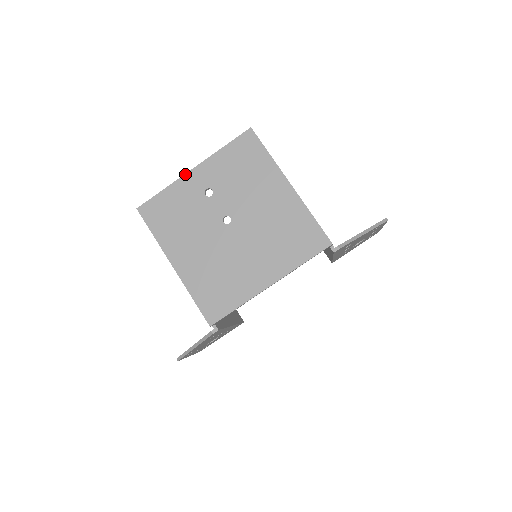
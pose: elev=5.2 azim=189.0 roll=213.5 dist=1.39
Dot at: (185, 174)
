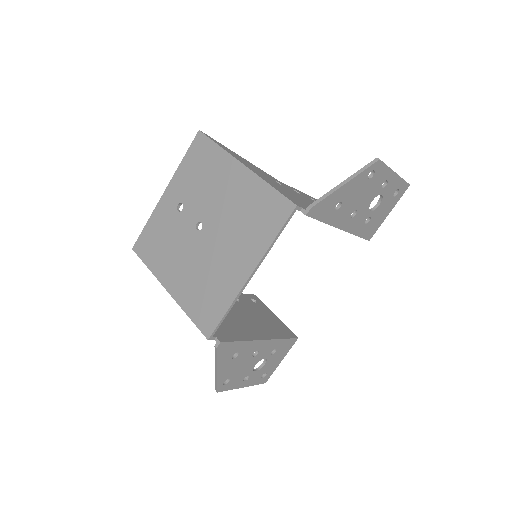
Dot at: (159, 200)
